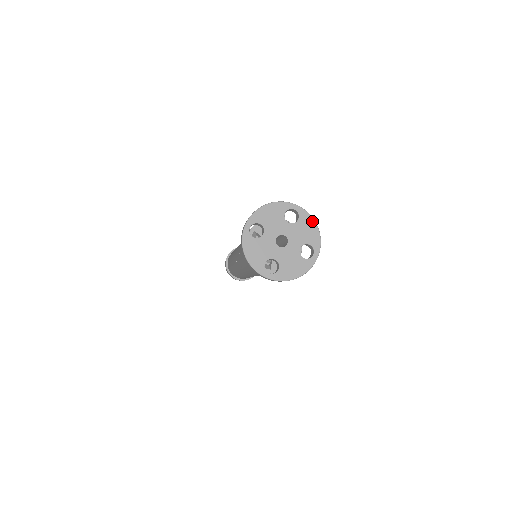
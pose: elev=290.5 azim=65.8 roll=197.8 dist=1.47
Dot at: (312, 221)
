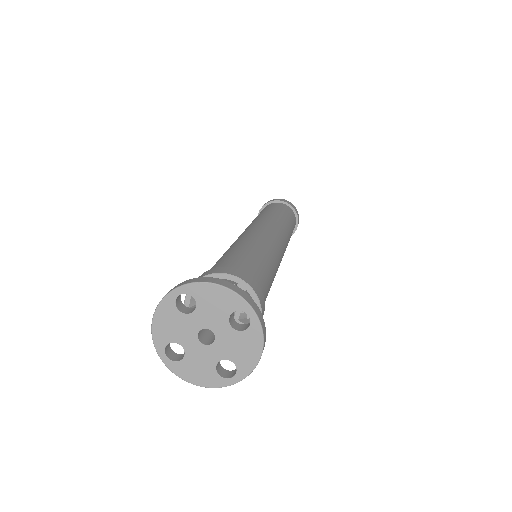
Dot at: (209, 286)
